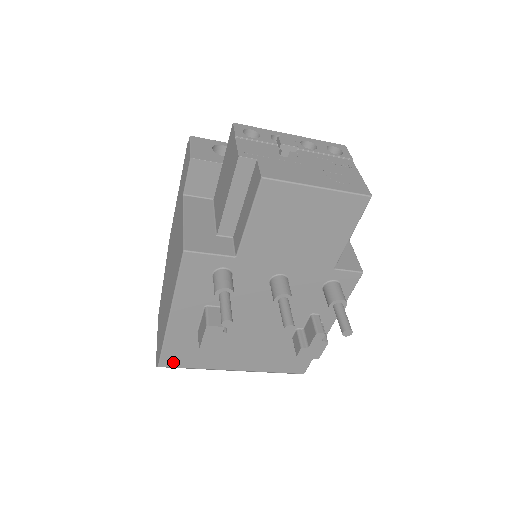
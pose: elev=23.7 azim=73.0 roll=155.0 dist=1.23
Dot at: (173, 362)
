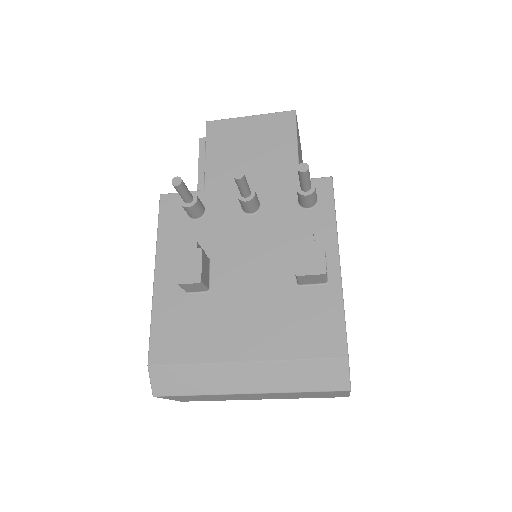
Dot at: (164, 354)
